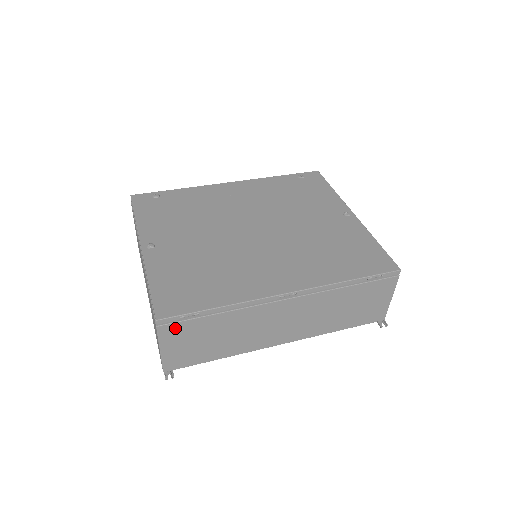
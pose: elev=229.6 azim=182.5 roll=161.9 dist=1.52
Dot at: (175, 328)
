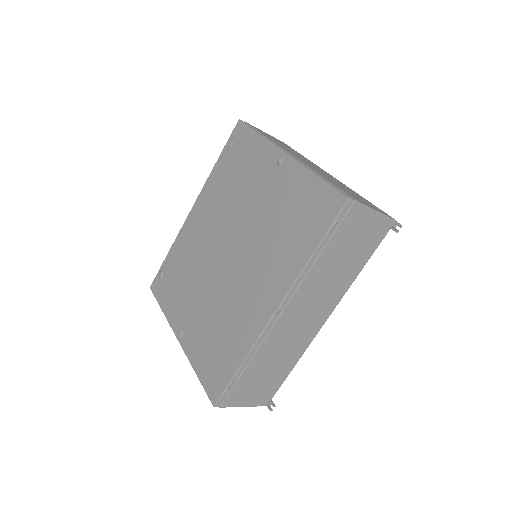
Dot at: (232, 396)
